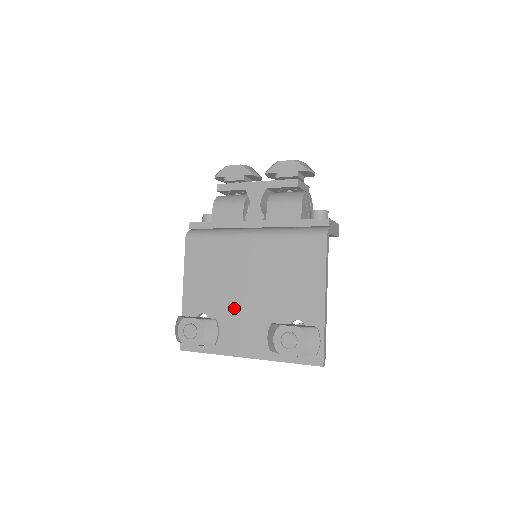
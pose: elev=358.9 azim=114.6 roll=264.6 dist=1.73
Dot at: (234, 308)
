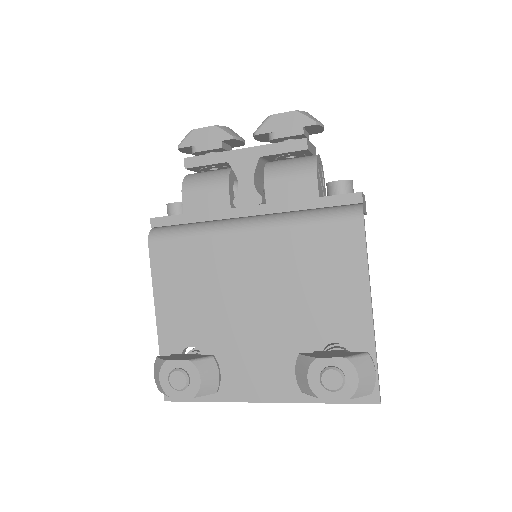
Dot at: (236, 335)
